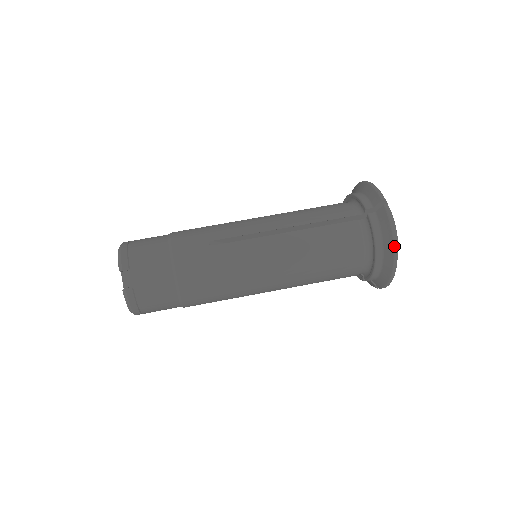
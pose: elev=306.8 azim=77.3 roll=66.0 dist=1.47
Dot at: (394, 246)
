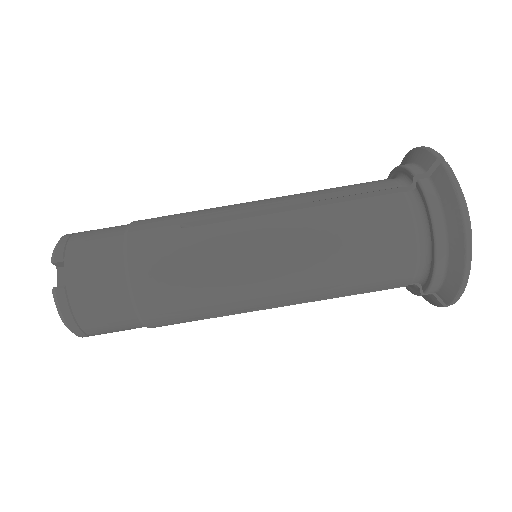
Dot at: (463, 220)
